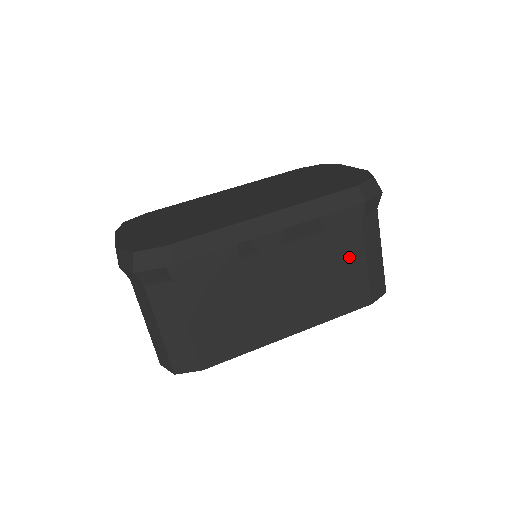
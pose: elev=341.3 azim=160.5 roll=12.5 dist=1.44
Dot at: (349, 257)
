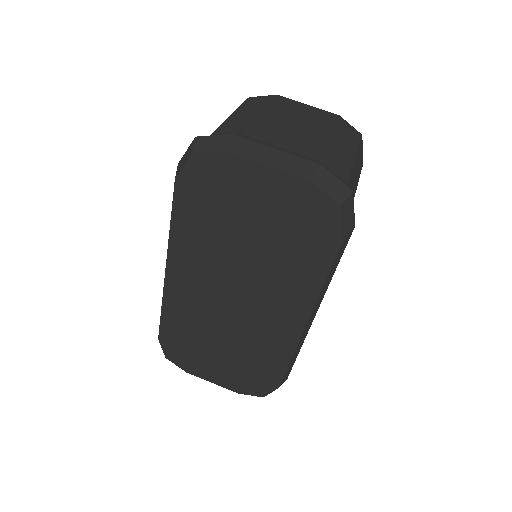
Dot at: occluded
